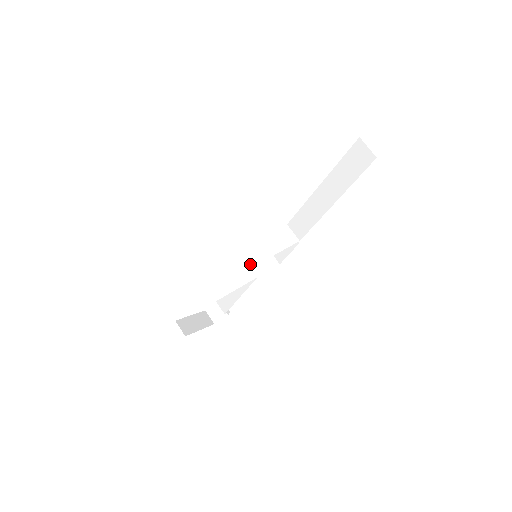
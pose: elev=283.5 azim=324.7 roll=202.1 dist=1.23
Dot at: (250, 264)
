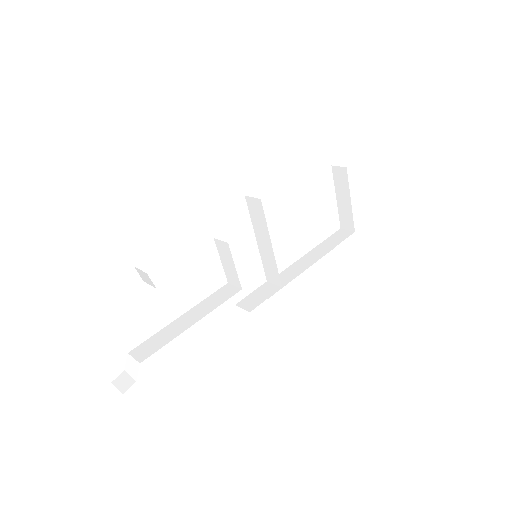
Dot at: (266, 234)
